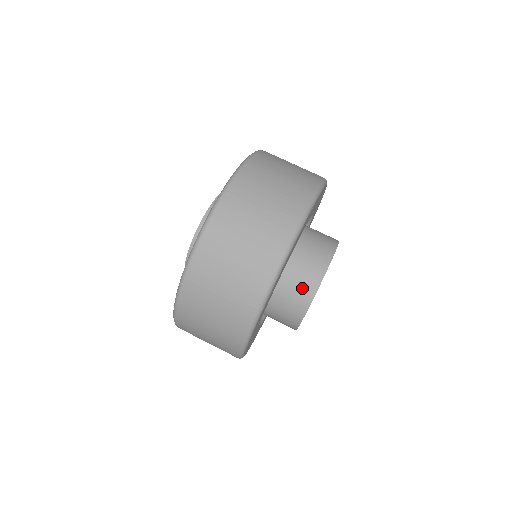
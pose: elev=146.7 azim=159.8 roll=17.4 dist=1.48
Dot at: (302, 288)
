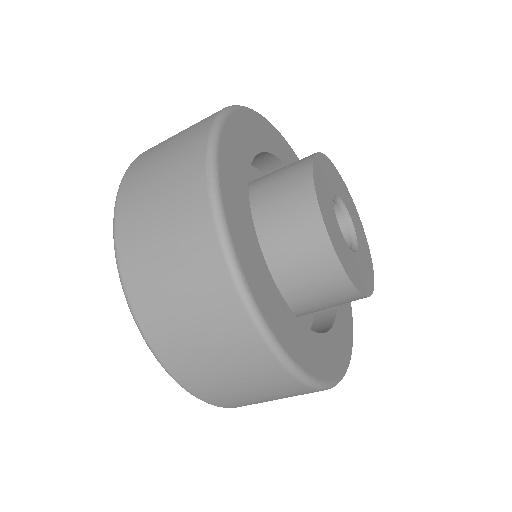
Dot at: (334, 293)
